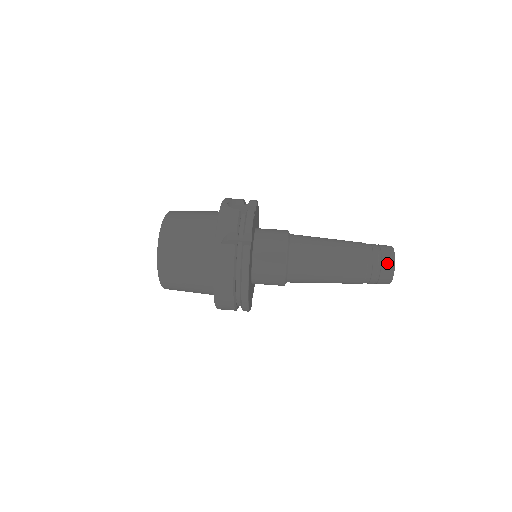
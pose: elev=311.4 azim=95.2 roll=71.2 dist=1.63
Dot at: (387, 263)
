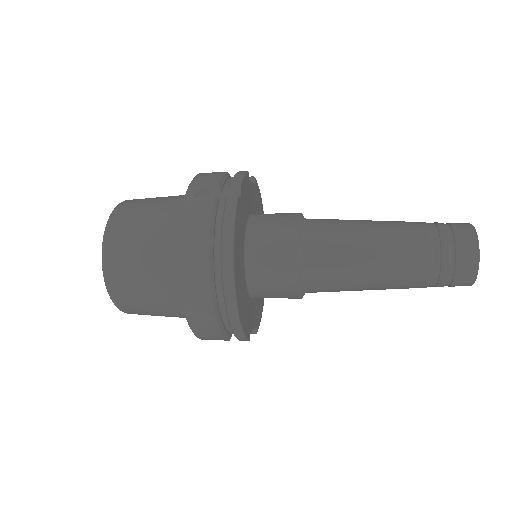
Dot at: (464, 236)
